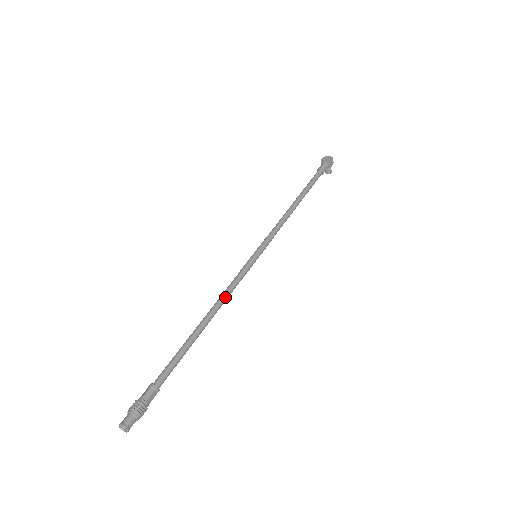
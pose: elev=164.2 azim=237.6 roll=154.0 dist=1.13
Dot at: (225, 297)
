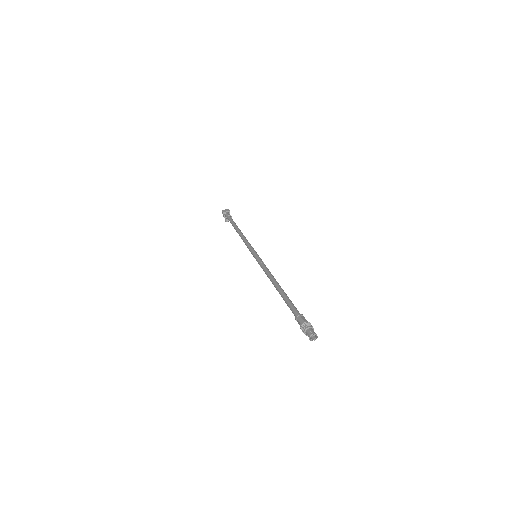
Dot at: (271, 274)
